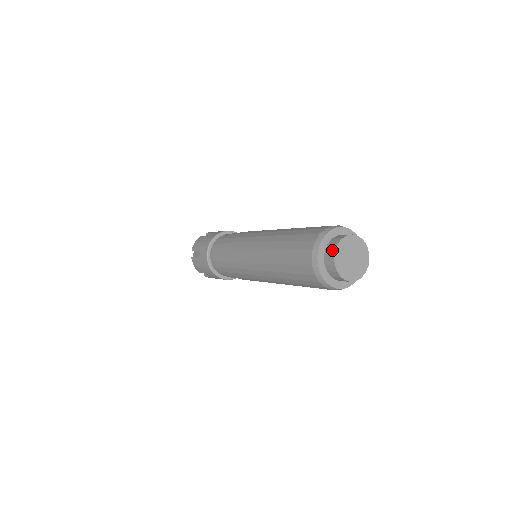
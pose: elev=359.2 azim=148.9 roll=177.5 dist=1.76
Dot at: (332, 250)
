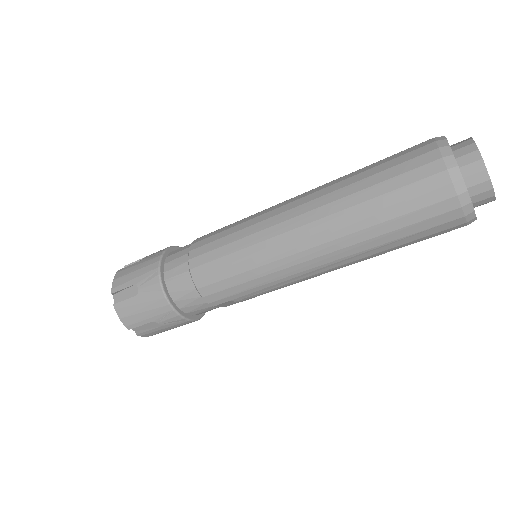
Dot at: (472, 152)
